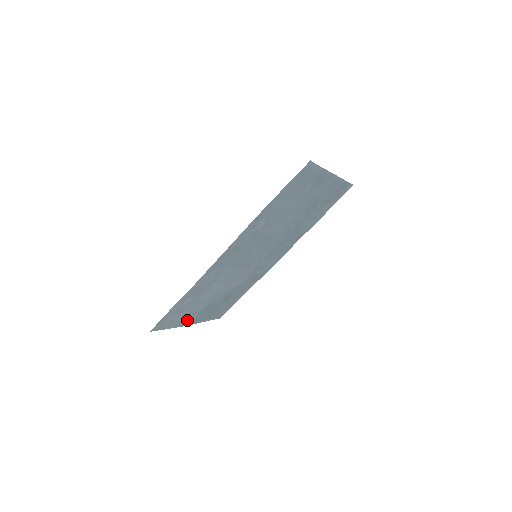
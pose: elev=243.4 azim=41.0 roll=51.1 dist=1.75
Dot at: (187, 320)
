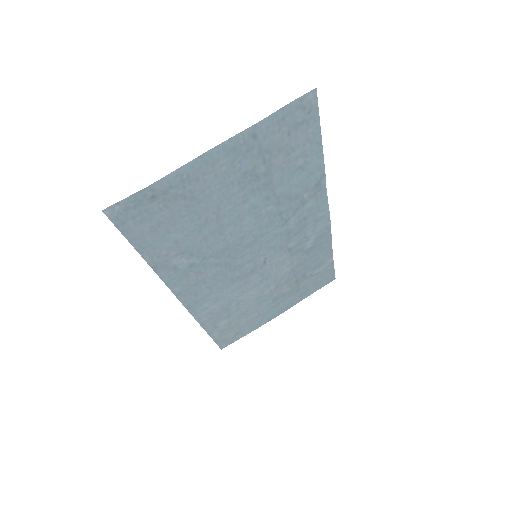
Dot at: (264, 318)
